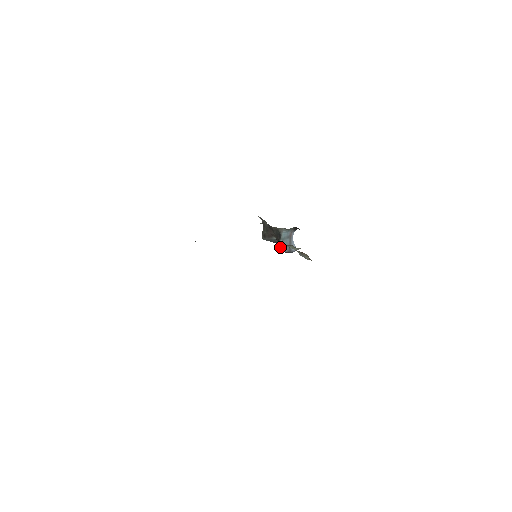
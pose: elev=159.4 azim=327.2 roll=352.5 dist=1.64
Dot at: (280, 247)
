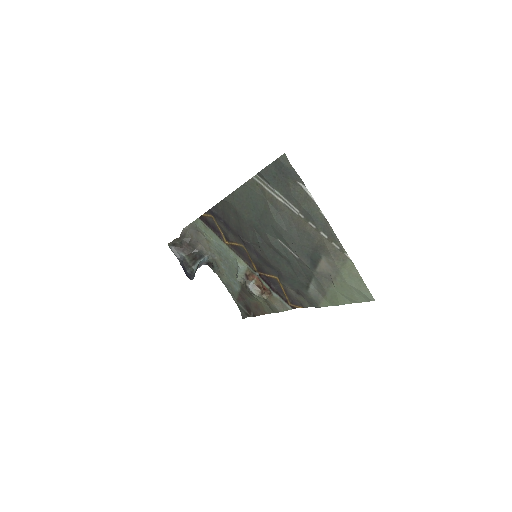
Dot at: (194, 266)
